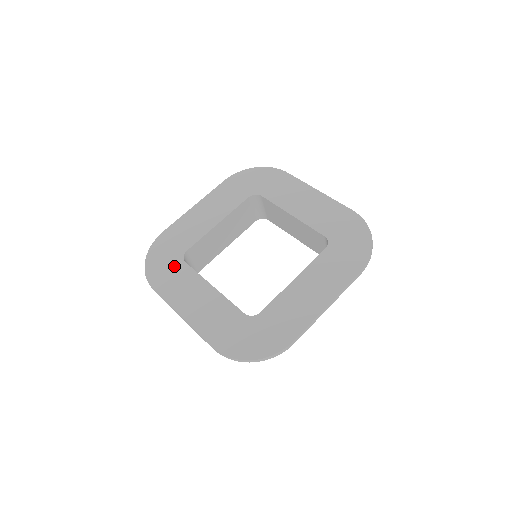
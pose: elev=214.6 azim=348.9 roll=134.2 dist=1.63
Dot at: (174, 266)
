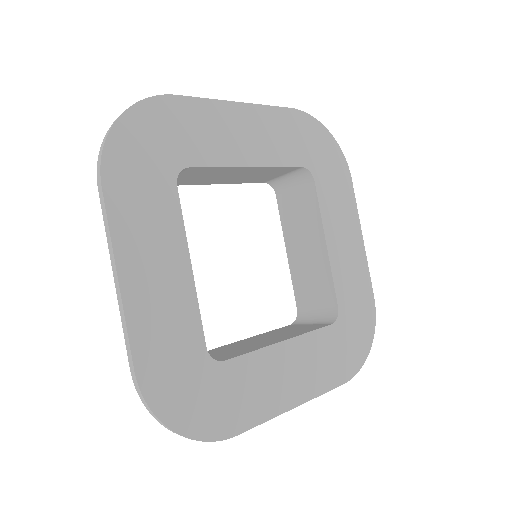
Dot at: (220, 383)
